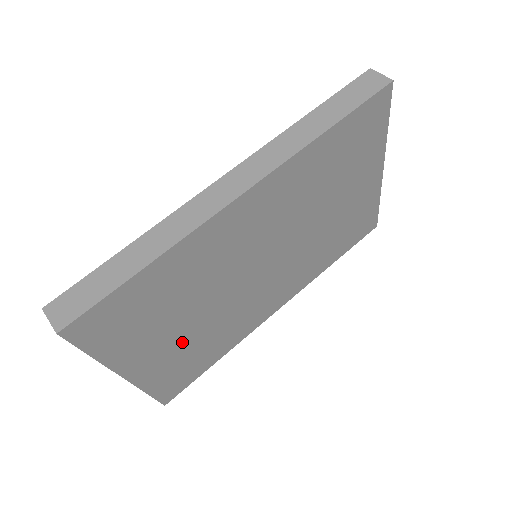
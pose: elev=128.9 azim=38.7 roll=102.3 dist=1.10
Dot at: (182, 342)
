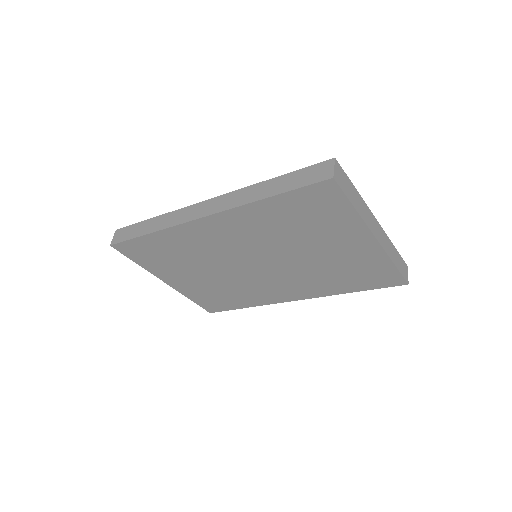
Dot at: (202, 283)
